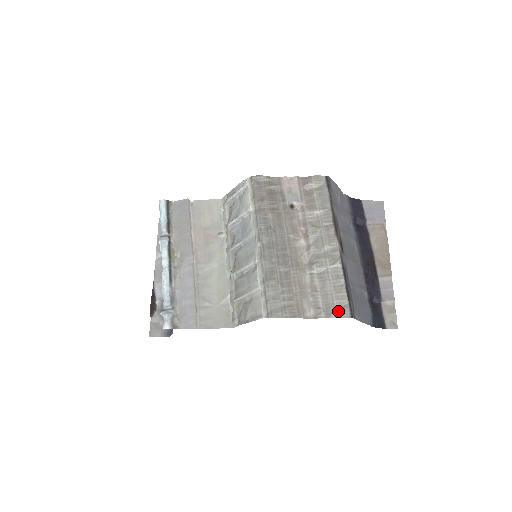
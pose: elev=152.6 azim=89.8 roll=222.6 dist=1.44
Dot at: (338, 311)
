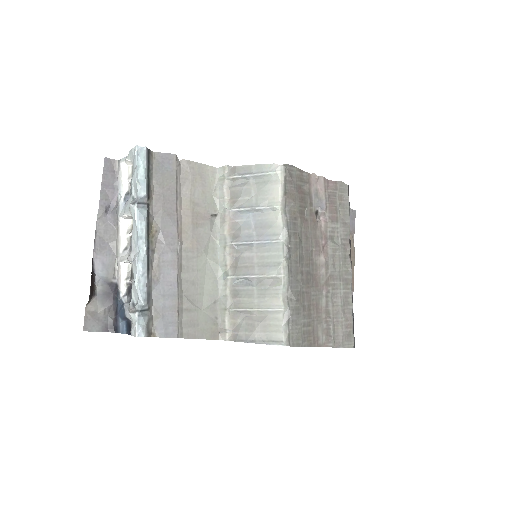
Dot at: (345, 340)
